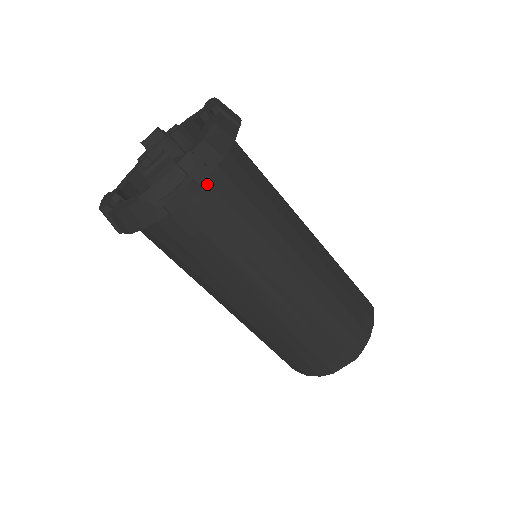
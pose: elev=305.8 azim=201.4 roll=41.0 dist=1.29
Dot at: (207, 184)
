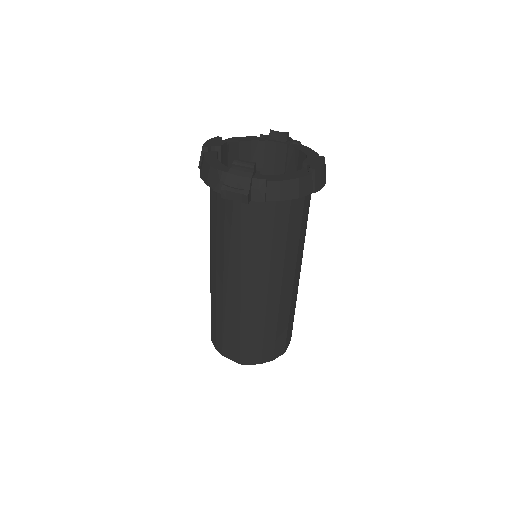
Dot at: (259, 202)
